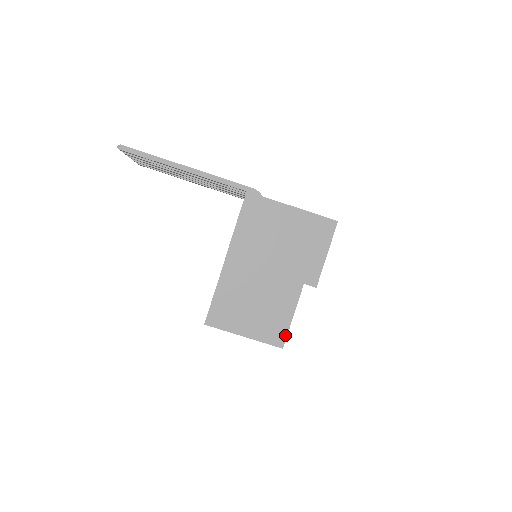
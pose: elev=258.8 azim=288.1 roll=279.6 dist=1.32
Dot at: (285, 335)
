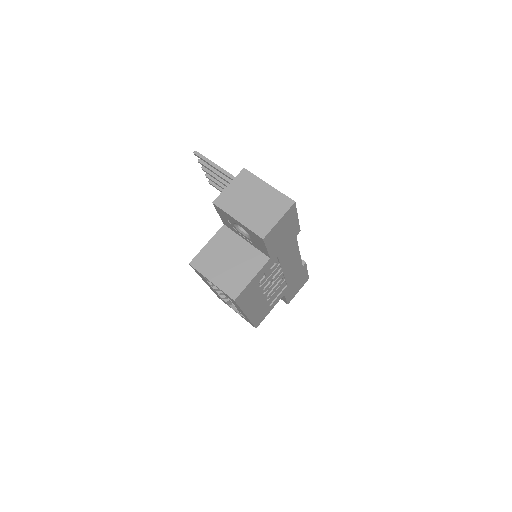
Dot at: (240, 291)
